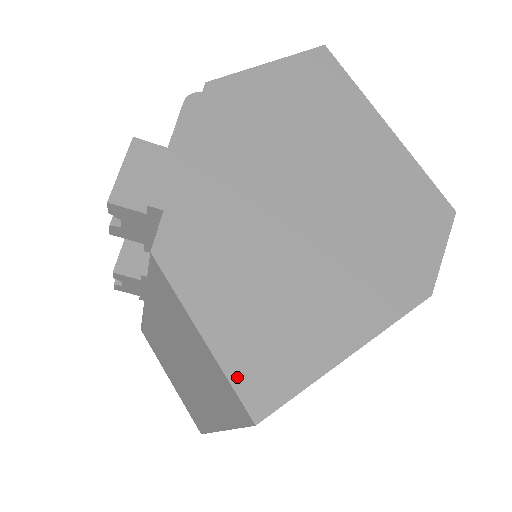
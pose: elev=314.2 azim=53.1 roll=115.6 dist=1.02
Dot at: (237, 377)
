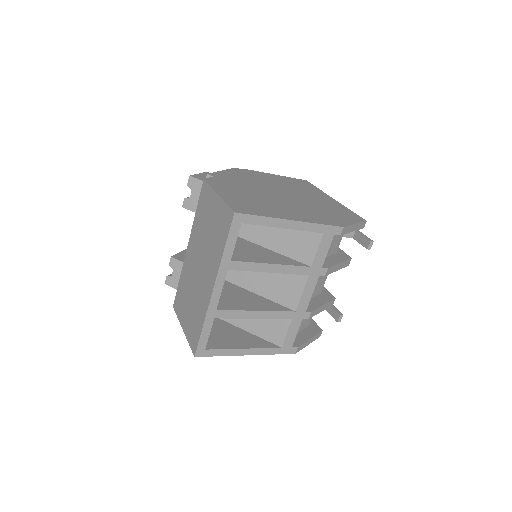
Dot at: (230, 204)
